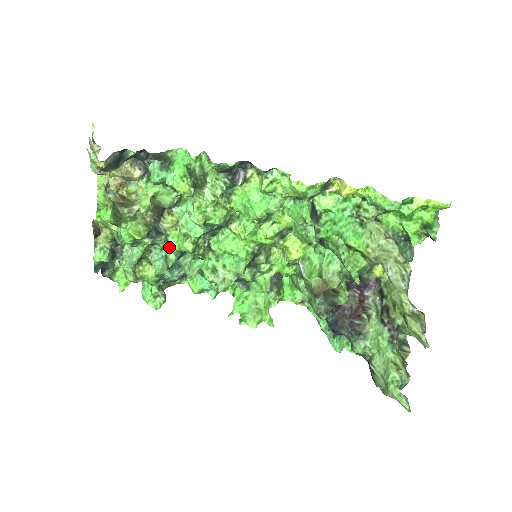
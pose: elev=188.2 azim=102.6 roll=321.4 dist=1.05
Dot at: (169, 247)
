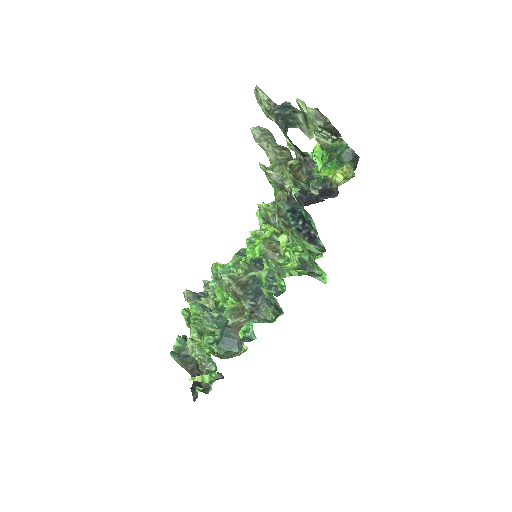
Dot at: occluded
